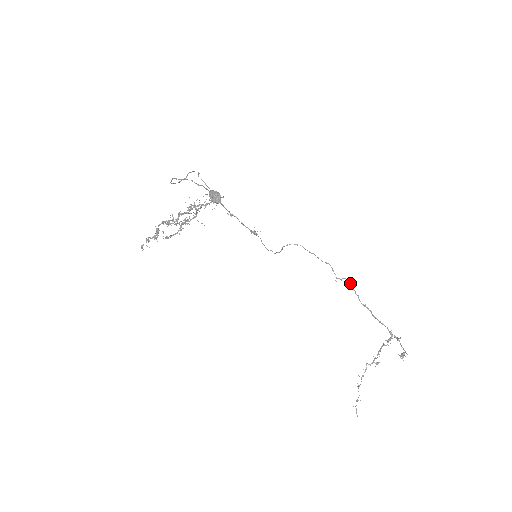
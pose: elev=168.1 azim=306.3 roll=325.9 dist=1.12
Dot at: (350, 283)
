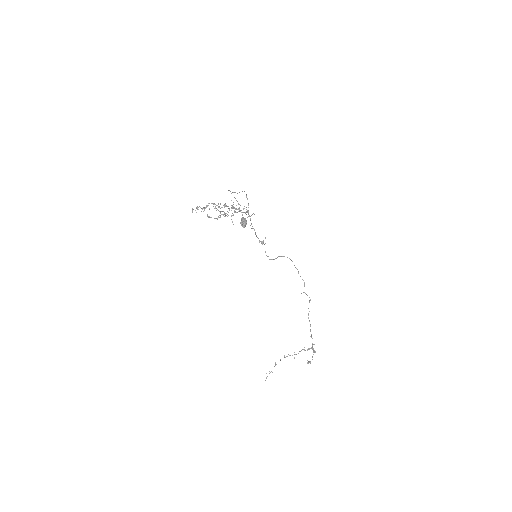
Dot at: (310, 300)
